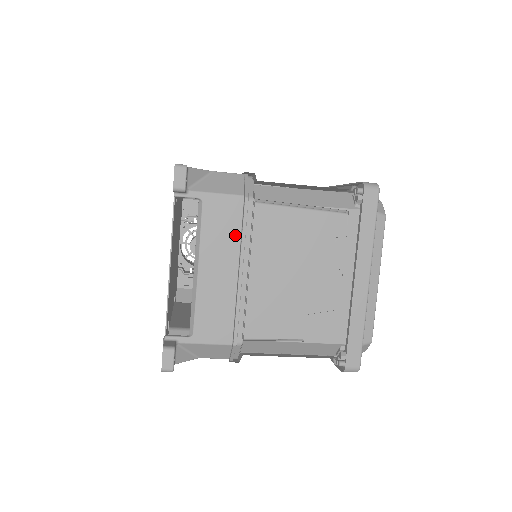
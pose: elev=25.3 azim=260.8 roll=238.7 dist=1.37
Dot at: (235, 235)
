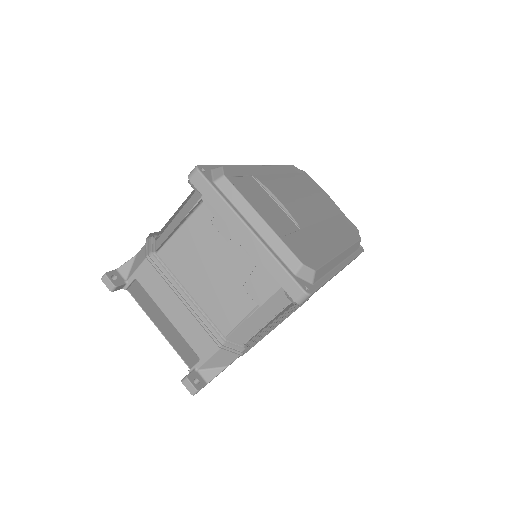
Dot at: (164, 281)
